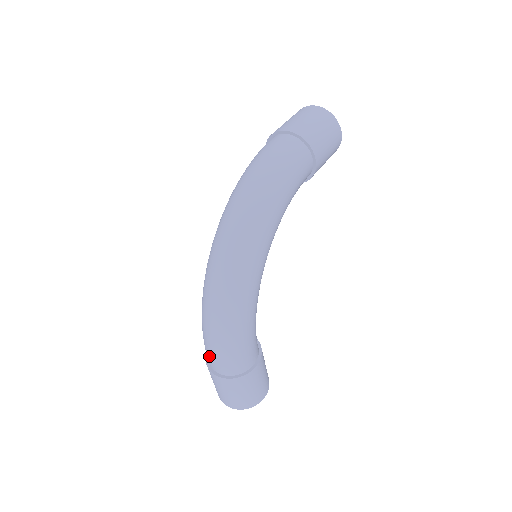
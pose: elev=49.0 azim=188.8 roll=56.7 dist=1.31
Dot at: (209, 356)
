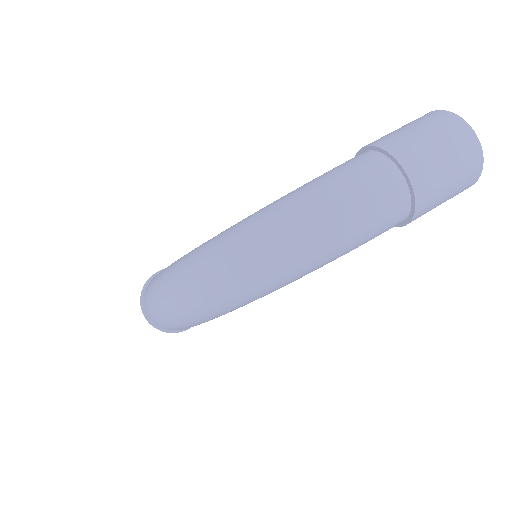
Dot at: (145, 306)
